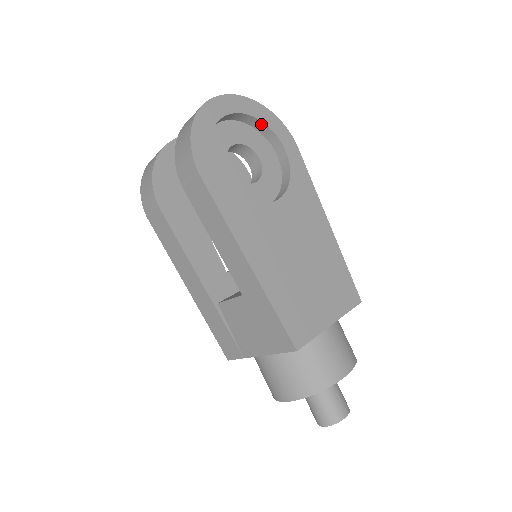
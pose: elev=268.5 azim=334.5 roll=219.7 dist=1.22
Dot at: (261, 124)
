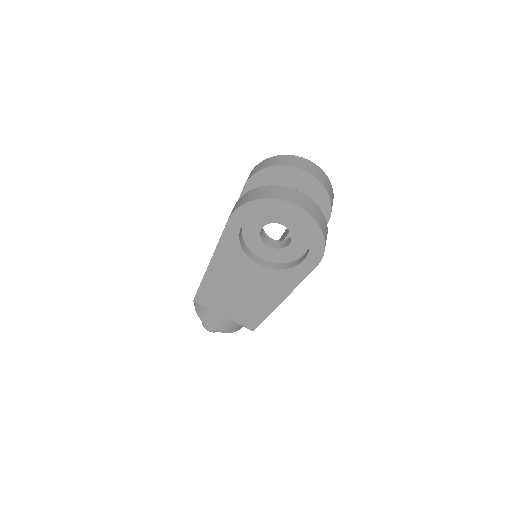
Dot at: (309, 237)
